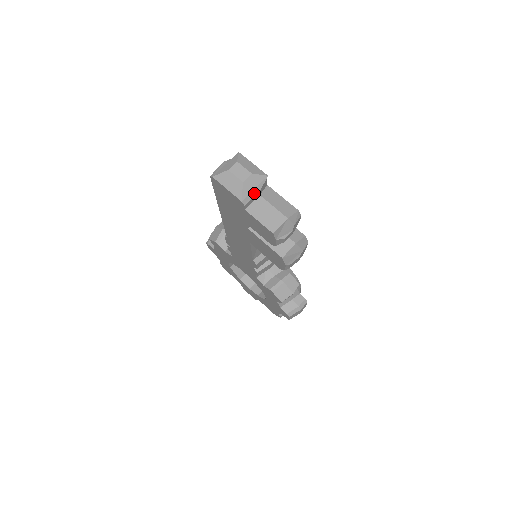
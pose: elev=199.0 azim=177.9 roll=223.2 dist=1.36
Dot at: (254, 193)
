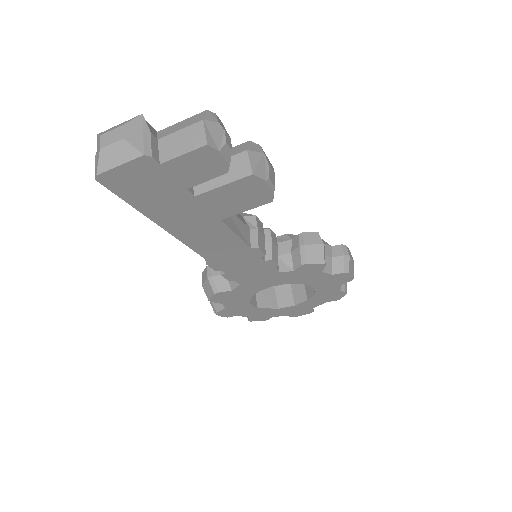
Dot at: (147, 139)
